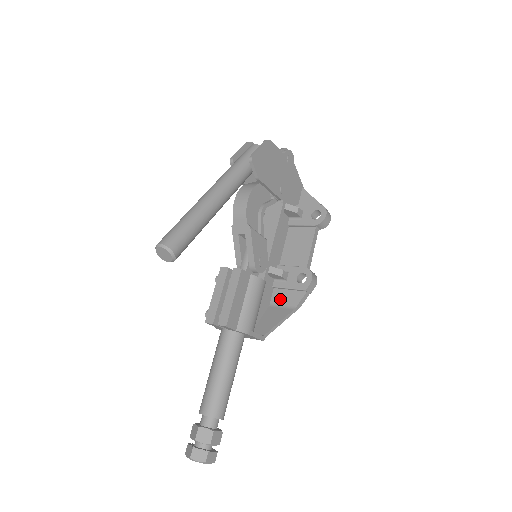
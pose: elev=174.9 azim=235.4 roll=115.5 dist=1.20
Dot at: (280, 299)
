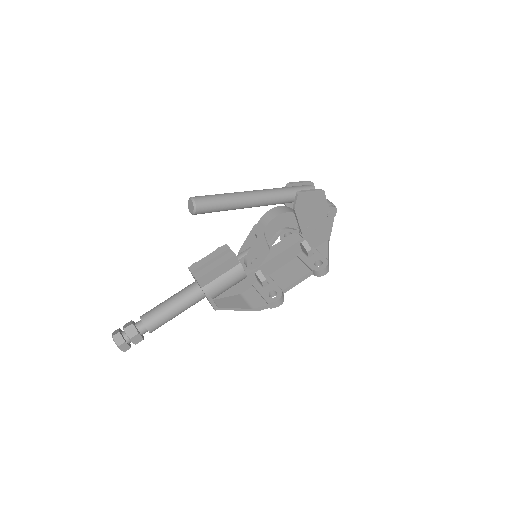
Dot at: (250, 296)
